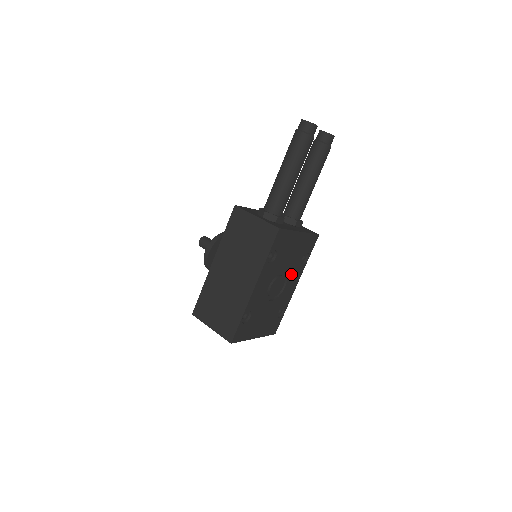
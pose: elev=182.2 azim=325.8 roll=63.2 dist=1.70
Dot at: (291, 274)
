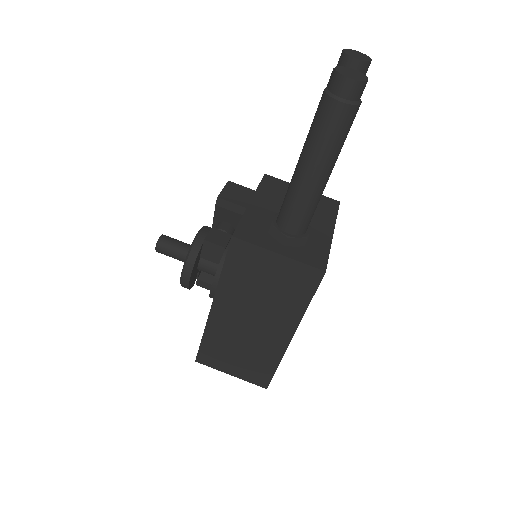
Dot at: occluded
